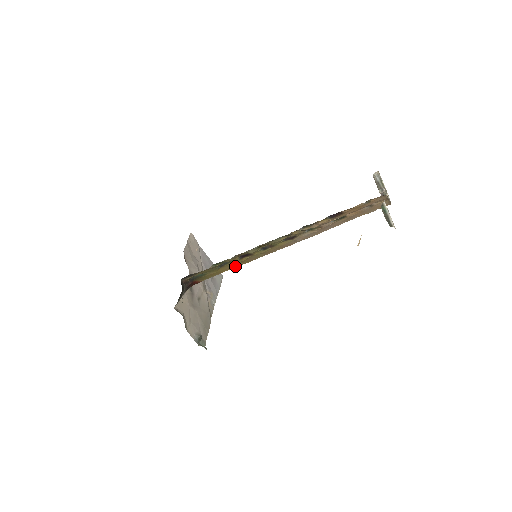
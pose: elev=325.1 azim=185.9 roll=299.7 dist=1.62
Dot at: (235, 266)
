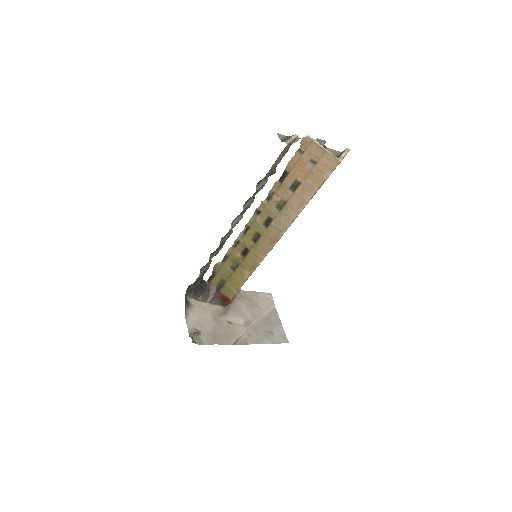
Dot at: (246, 273)
